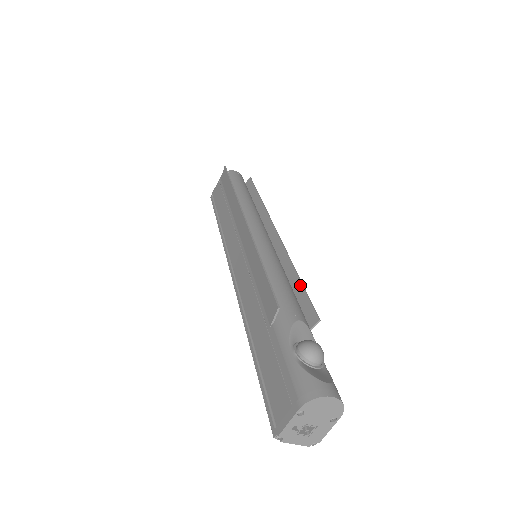
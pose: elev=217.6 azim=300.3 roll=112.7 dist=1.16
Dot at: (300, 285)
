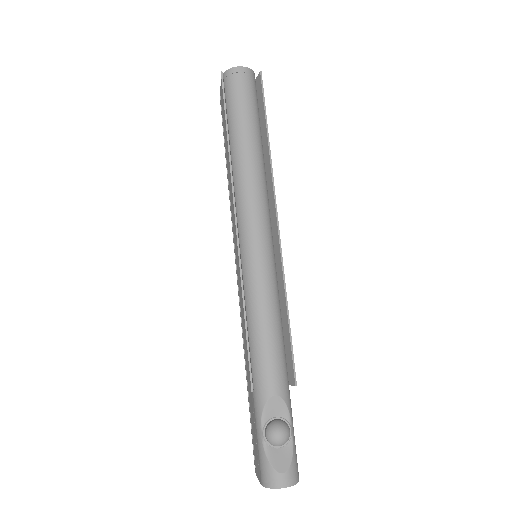
Dot at: (288, 329)
